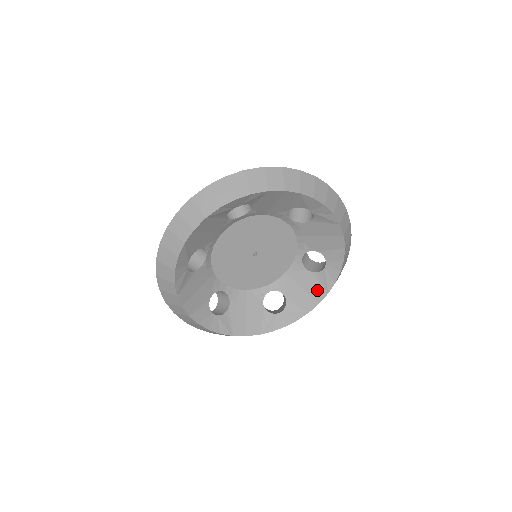
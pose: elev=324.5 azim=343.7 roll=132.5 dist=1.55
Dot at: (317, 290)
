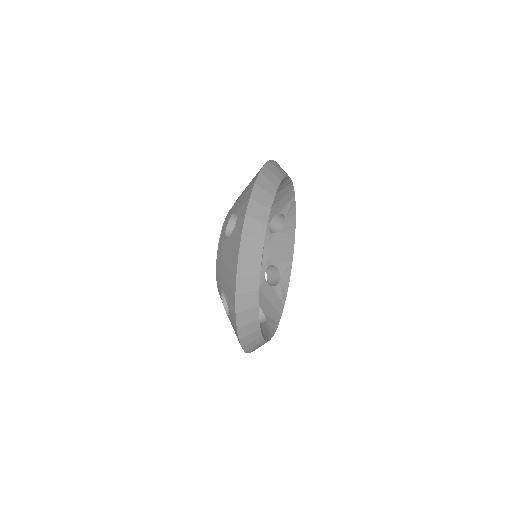
Dot at: (278, 303)
